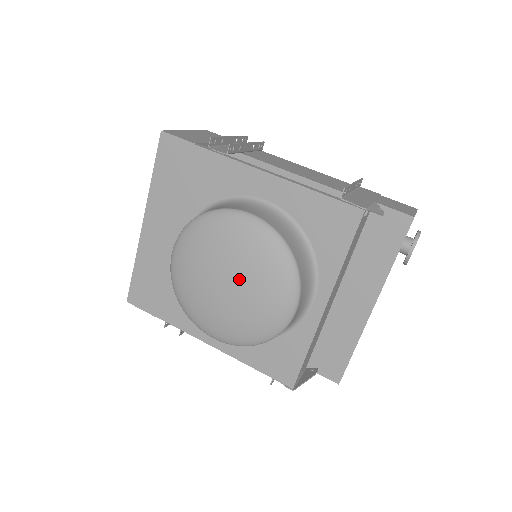
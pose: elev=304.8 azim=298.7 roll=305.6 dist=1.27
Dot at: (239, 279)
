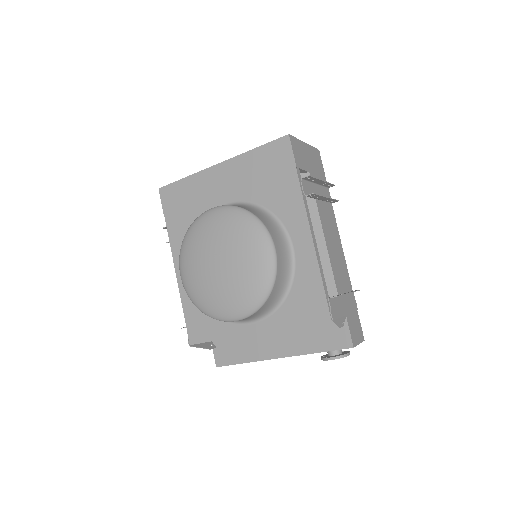
Dot at: (228, 271)
